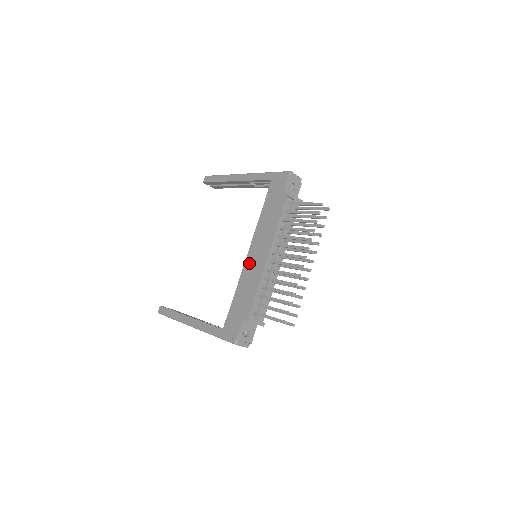
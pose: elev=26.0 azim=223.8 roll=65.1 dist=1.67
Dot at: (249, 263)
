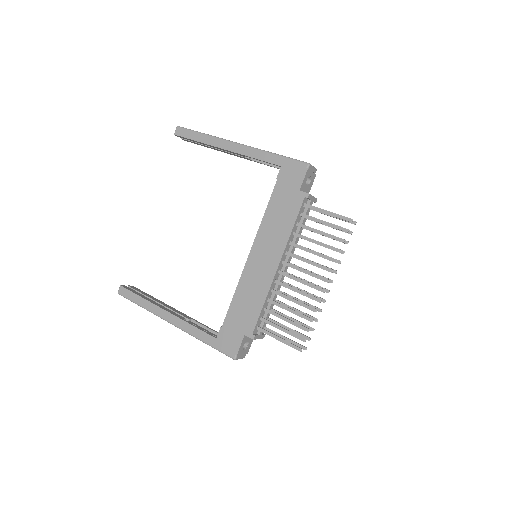
Dot at: (251, 268)
